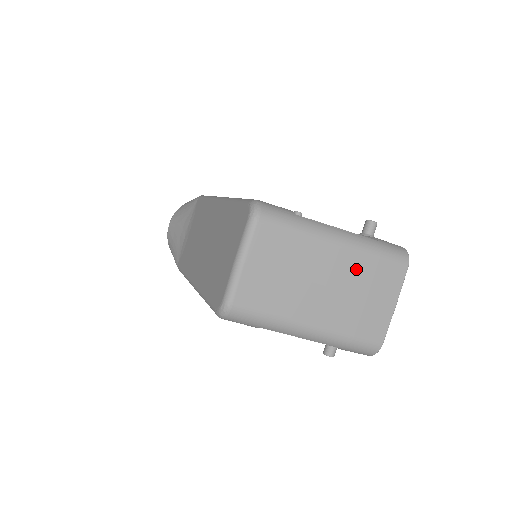
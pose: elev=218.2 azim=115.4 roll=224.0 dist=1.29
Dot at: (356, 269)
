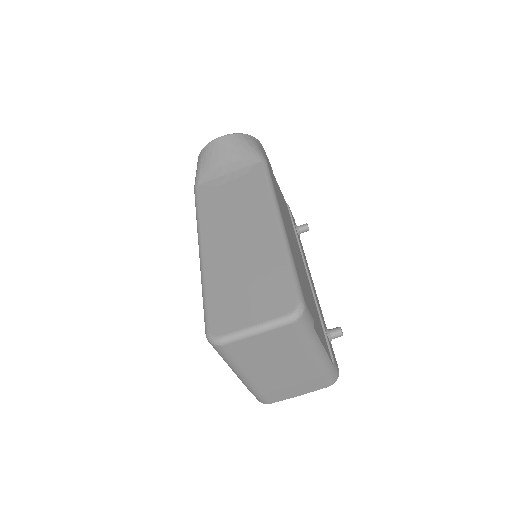
Dot at: (305, 373)
